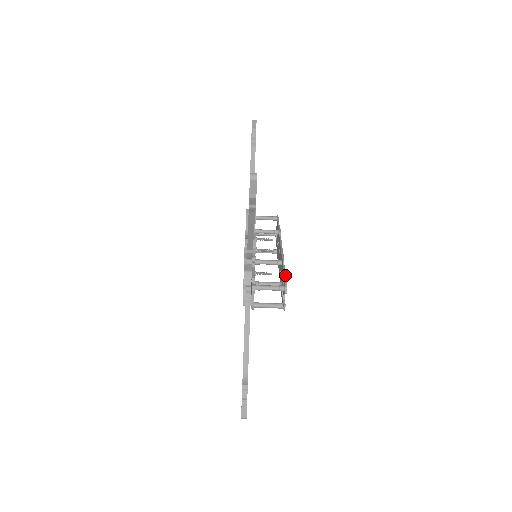
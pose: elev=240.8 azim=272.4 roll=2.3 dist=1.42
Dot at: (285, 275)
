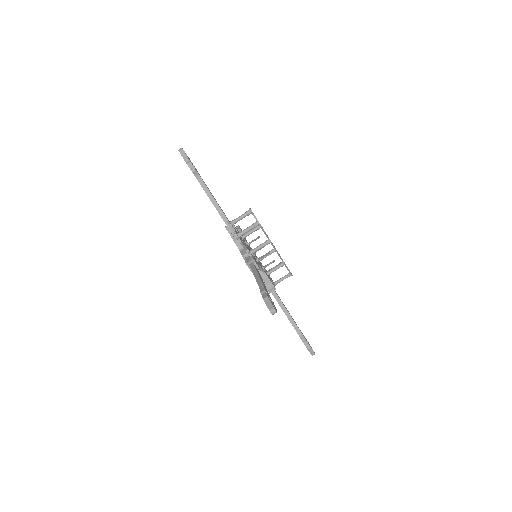
Dot at: occluded
